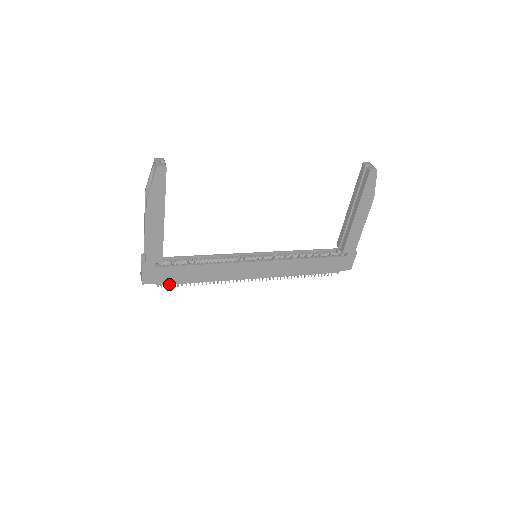
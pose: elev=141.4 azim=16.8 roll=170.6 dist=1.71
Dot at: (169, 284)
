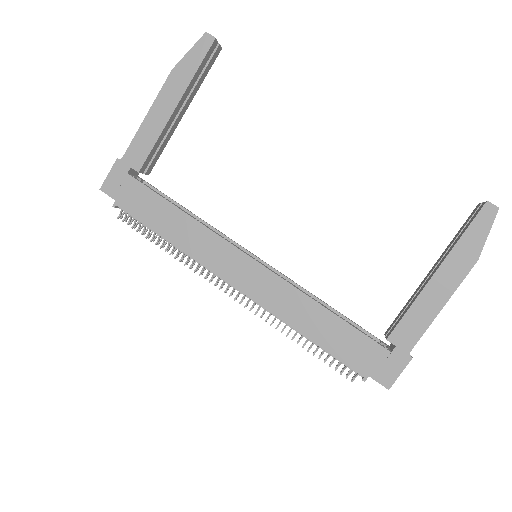
Dot at: (128, 212)
